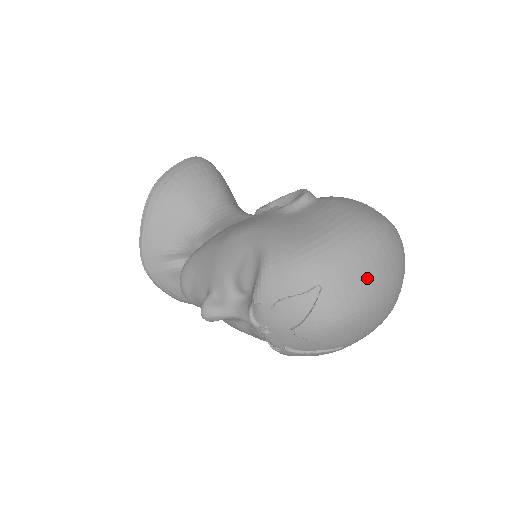
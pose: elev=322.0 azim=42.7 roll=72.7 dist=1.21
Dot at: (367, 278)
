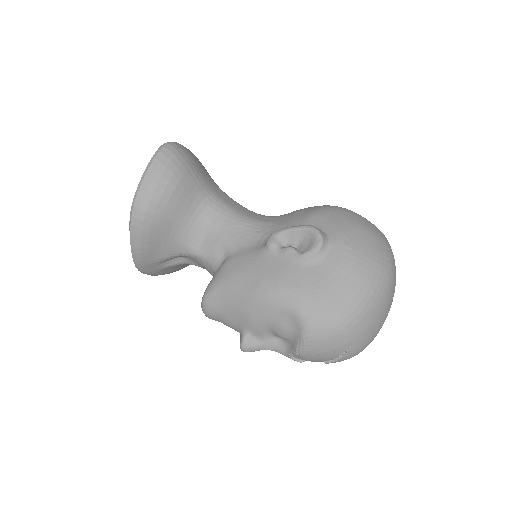
Dot at: (381, 320)
